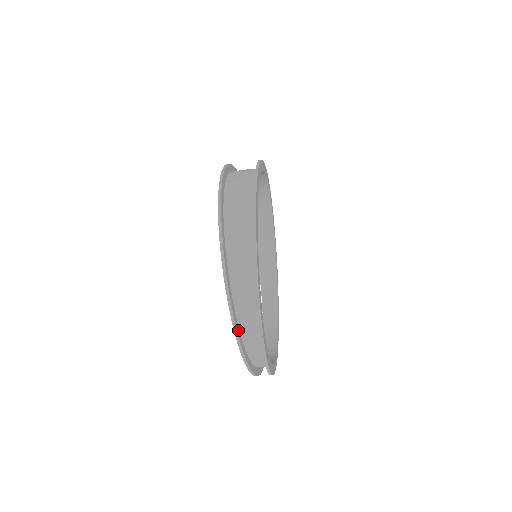
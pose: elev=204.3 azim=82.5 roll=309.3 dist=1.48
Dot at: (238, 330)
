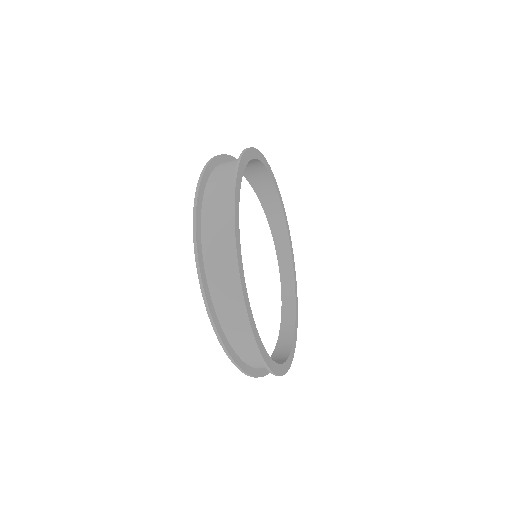
Dot at: (257, 372)
